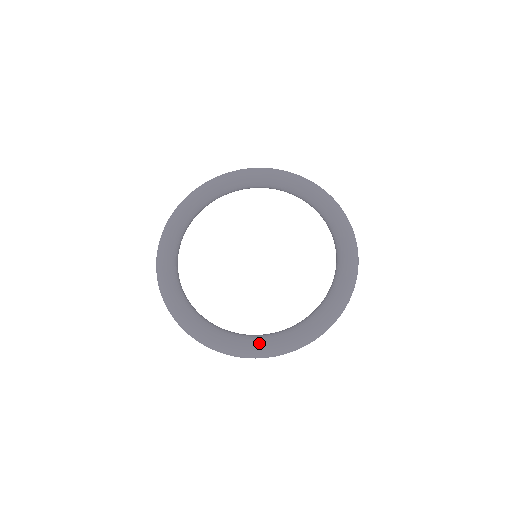
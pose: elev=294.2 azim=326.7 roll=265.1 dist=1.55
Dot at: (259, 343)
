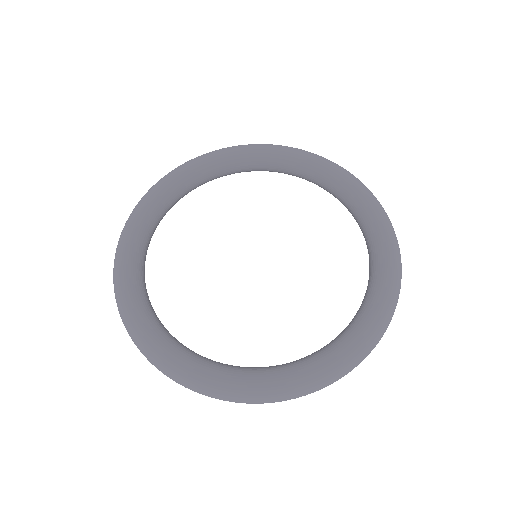
Dot at: (372, 315)
